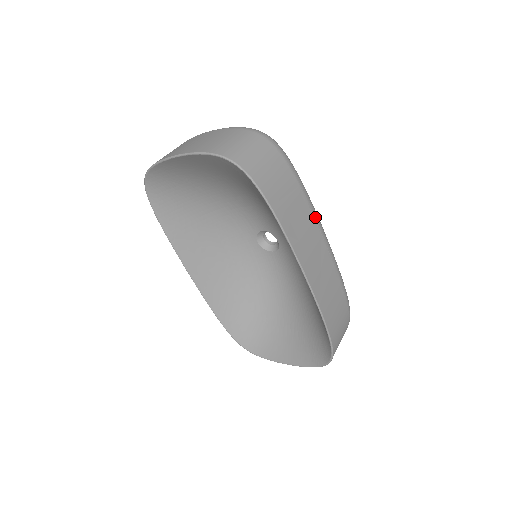
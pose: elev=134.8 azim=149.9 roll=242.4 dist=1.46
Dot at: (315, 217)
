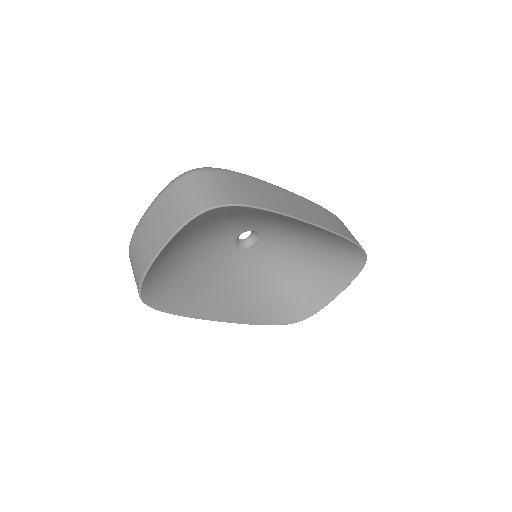
Dot at: (273, 186)
